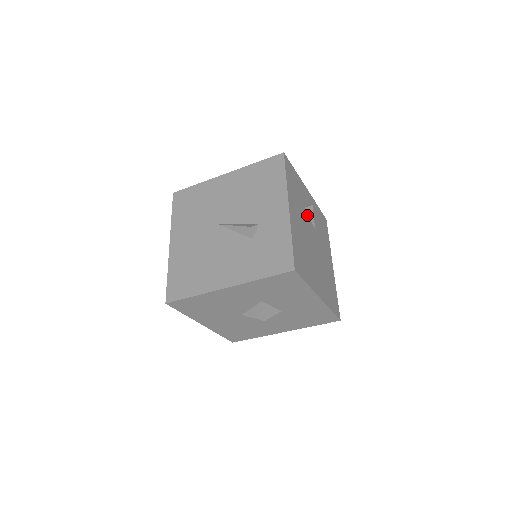
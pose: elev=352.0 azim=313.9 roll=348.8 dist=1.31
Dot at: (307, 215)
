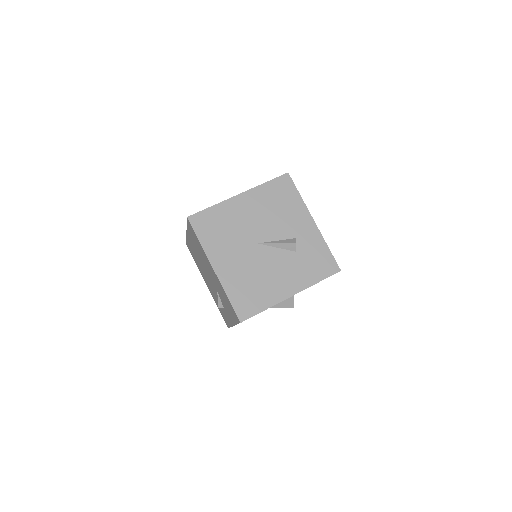
Dot at: occluded
